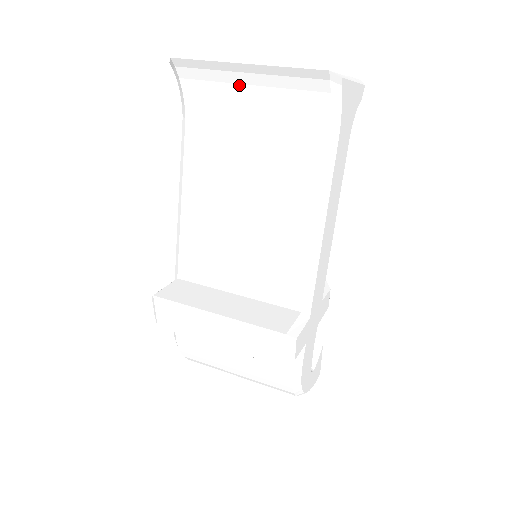
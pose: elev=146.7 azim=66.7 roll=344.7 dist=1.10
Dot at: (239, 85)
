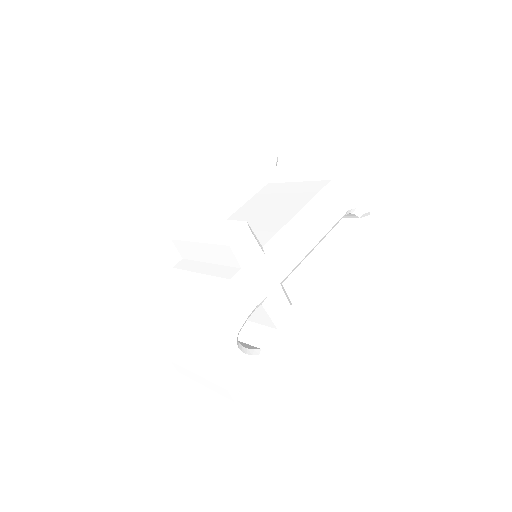
Dot at: (301, 164)
